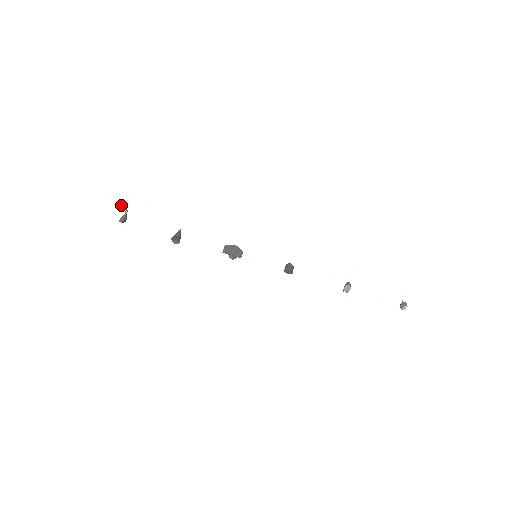
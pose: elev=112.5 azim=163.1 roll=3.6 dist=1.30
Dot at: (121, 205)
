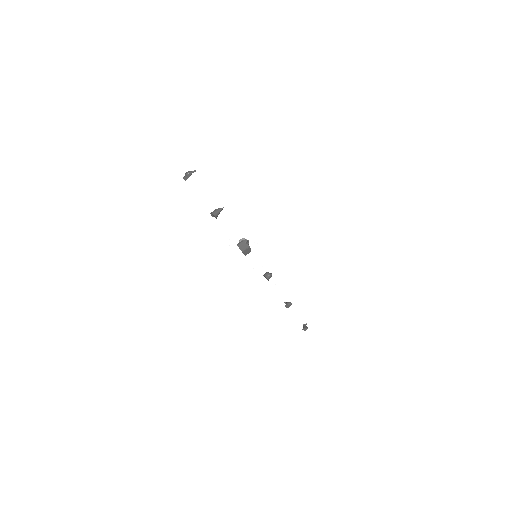
Dot at: (194, 164)
